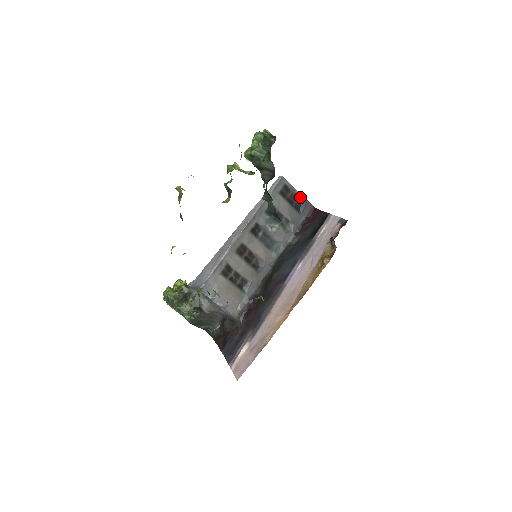
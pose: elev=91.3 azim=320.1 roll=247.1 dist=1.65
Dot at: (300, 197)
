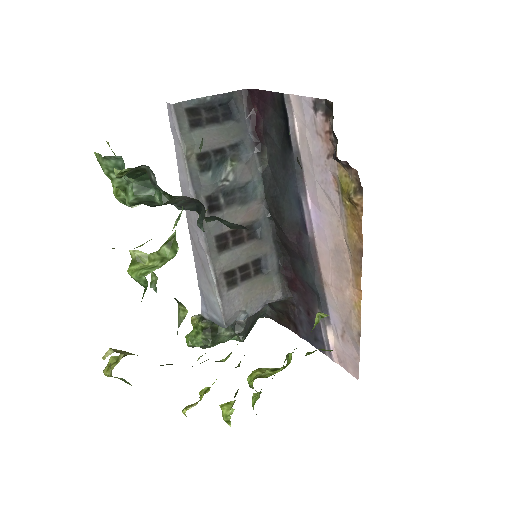
Dot at: (218, 99)
